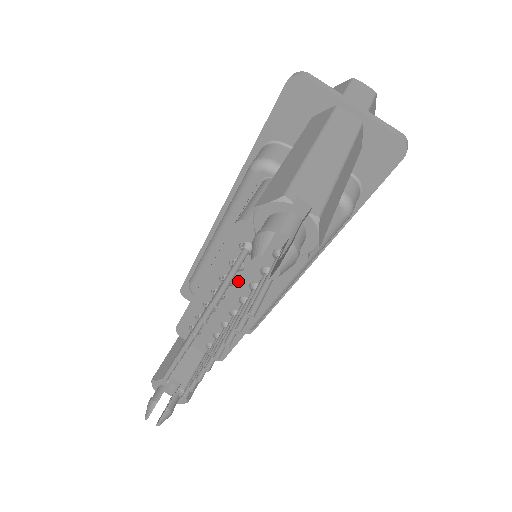
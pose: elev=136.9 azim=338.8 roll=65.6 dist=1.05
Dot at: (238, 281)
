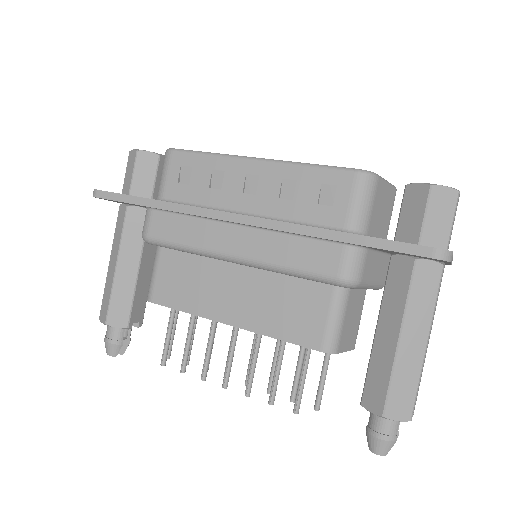
Dot at: occluded
